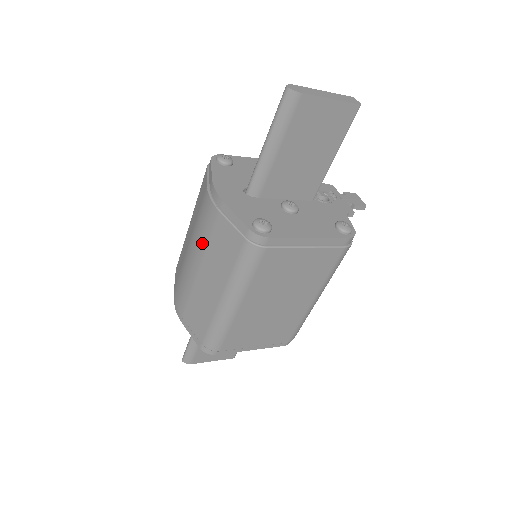
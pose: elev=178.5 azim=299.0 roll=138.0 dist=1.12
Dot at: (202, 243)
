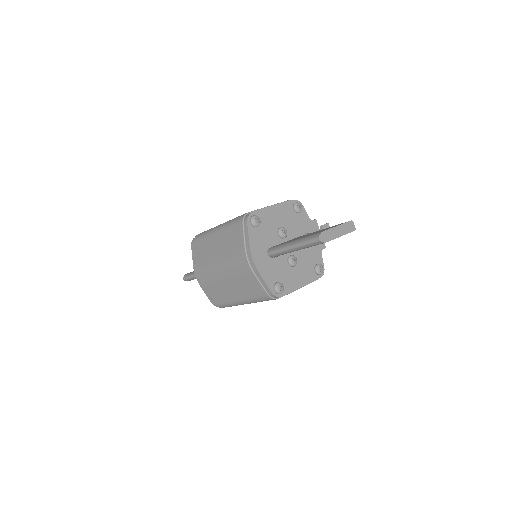
Dot at: (233, 273)
